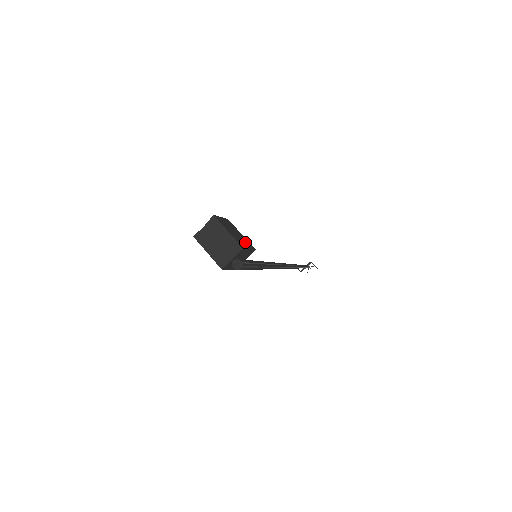
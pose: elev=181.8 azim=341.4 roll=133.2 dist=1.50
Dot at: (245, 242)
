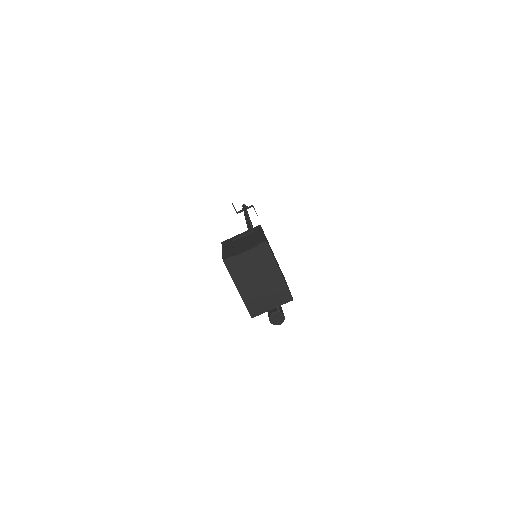
Dot at: occluded
